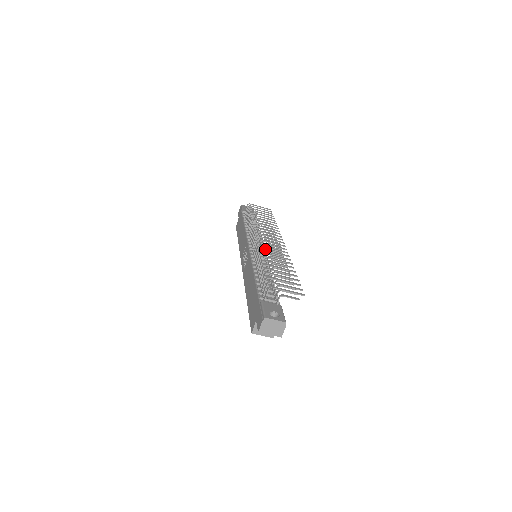
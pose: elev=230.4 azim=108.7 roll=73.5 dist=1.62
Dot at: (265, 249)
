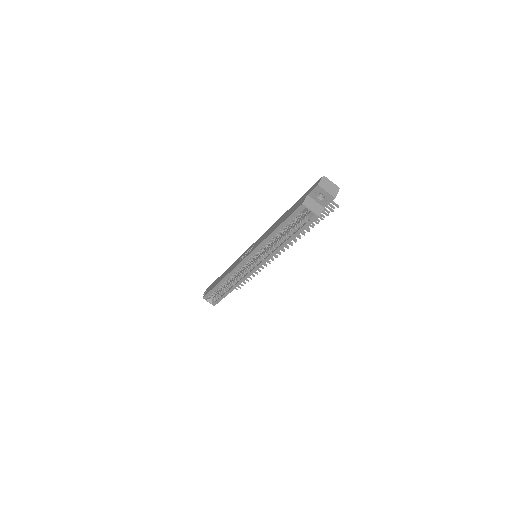
Dot at: occluded
